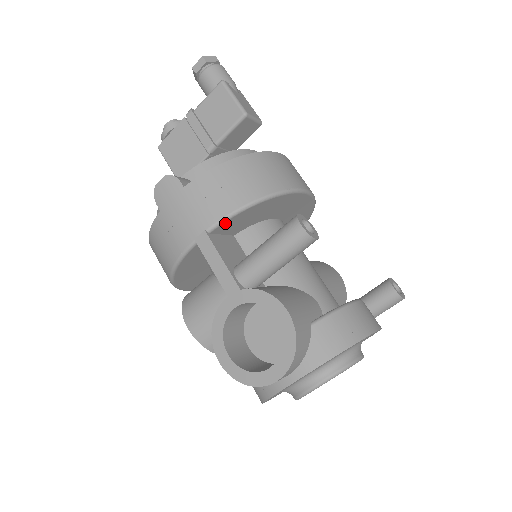
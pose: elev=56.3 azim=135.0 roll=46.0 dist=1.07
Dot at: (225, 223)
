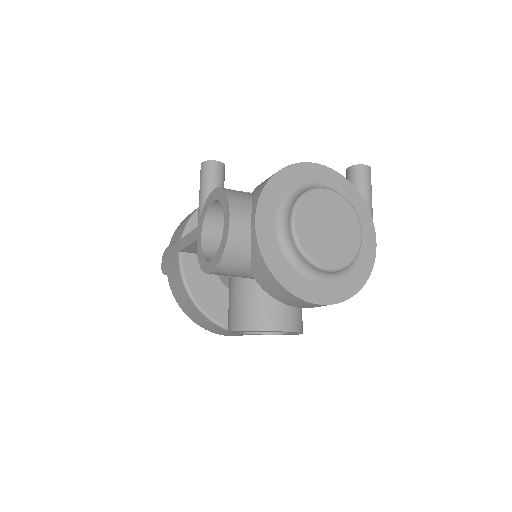
Dot at: (190, 228)
